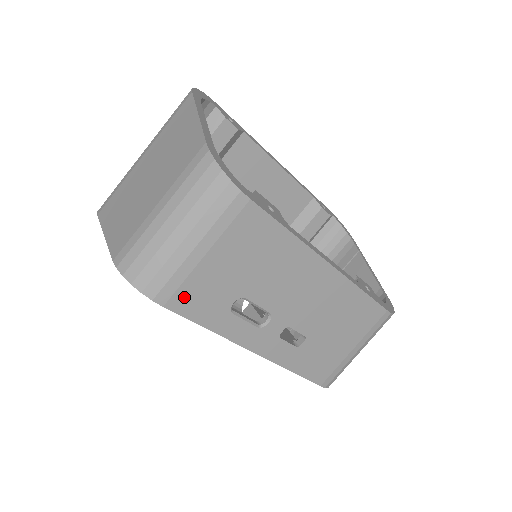
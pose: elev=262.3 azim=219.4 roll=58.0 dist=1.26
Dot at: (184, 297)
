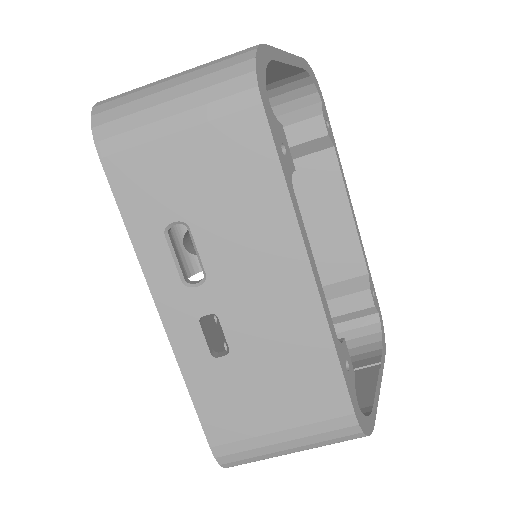
Dot at: (127, 166)
